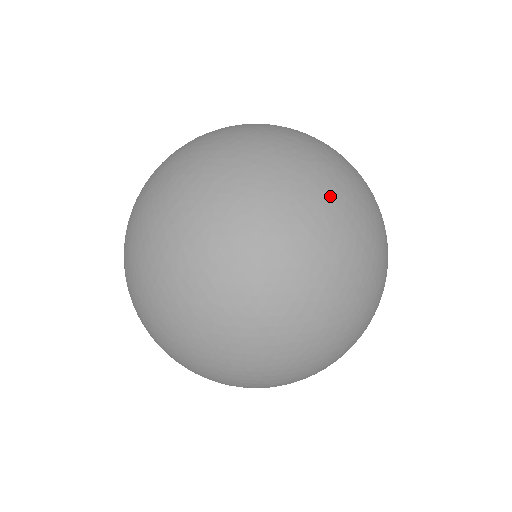
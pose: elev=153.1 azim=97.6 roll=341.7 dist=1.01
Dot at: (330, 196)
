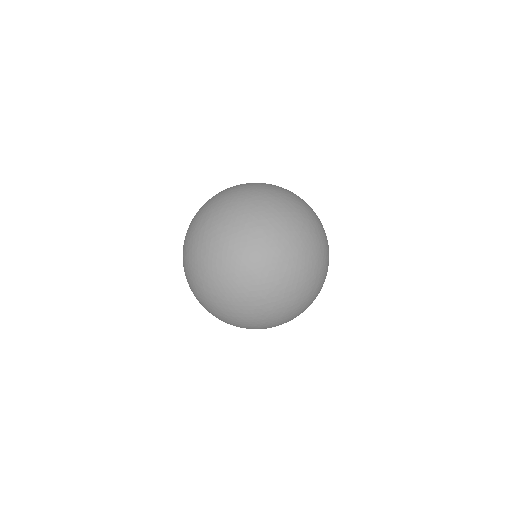
Dot at: occluded
